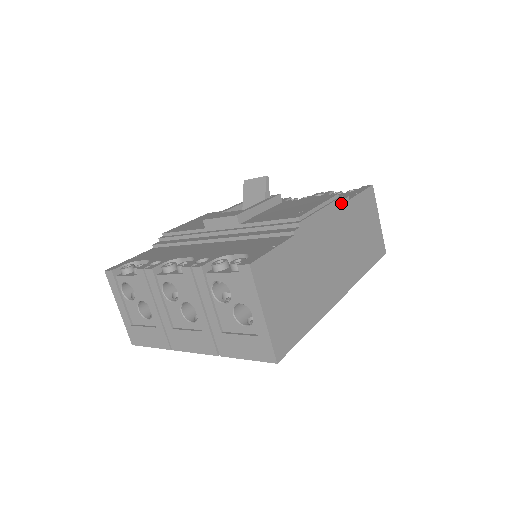
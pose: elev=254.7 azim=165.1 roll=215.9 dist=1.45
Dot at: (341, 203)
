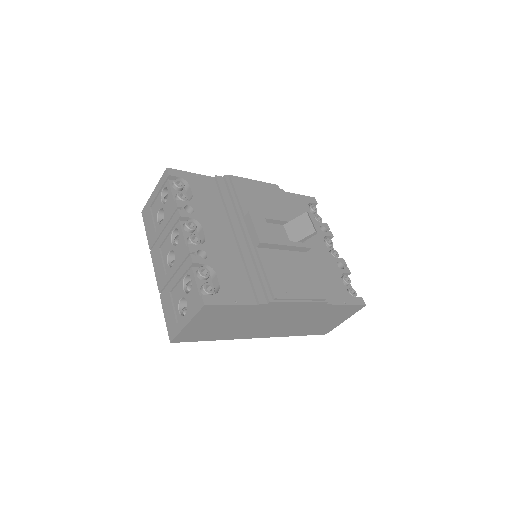
Dot at: (321, 304)
